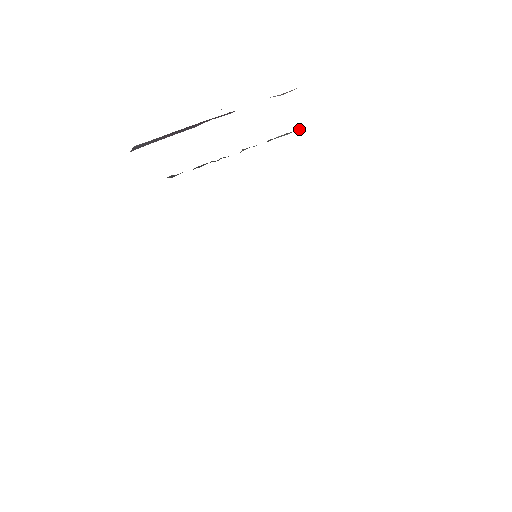
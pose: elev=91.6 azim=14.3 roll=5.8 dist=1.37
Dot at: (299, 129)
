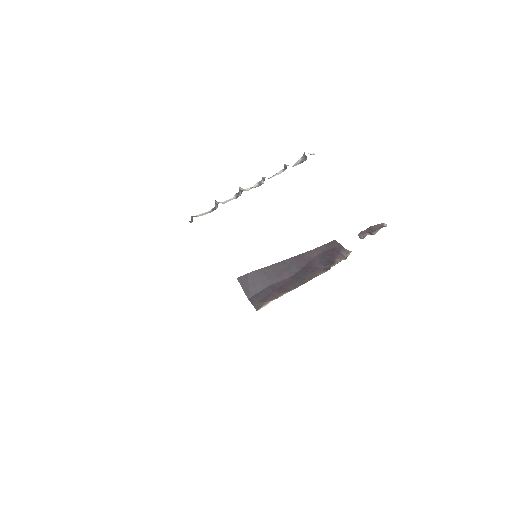
Dot at: (312, 154)
